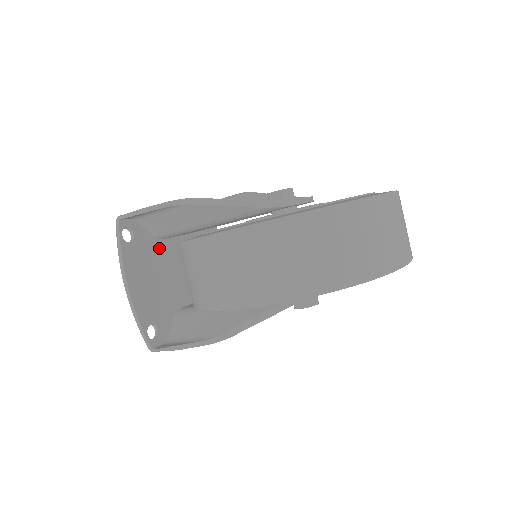
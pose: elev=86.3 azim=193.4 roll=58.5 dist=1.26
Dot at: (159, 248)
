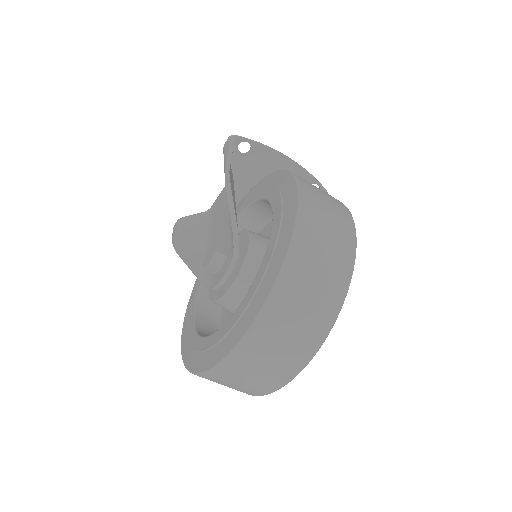
Dot at: occluded
